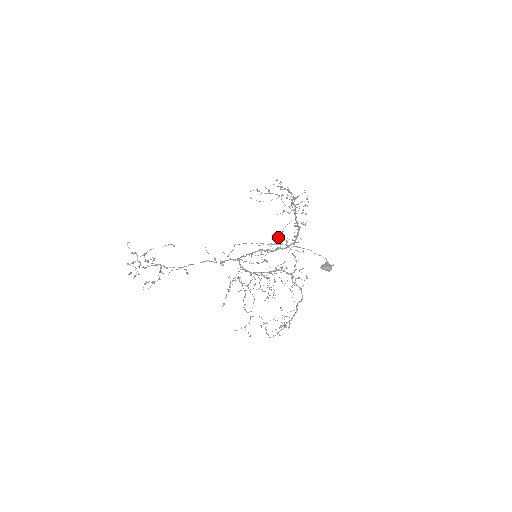
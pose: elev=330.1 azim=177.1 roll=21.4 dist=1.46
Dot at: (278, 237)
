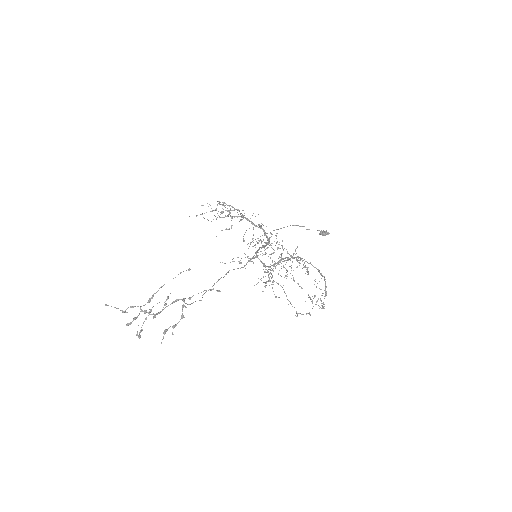
Dot at: occluded
